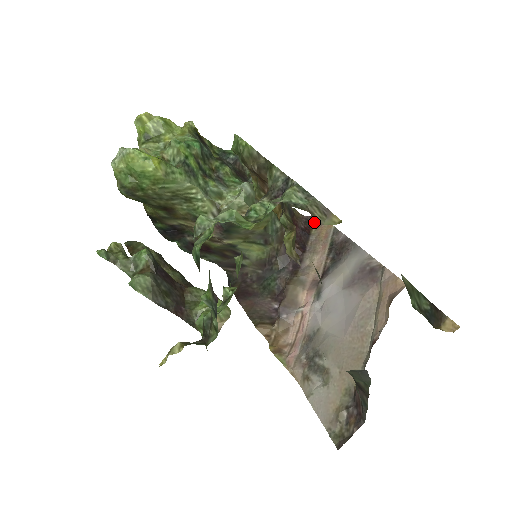
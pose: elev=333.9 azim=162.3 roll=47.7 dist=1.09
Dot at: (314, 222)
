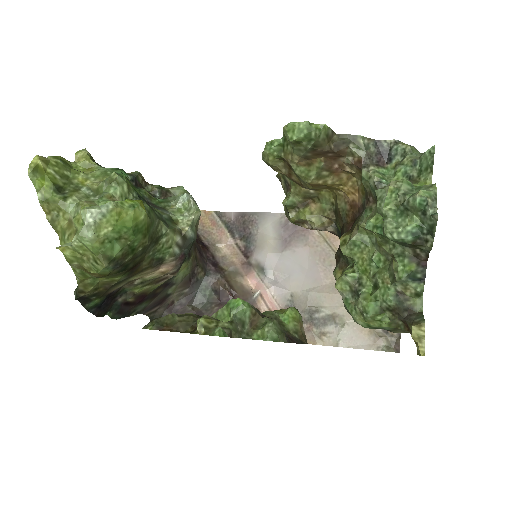
Dot at: occluded
